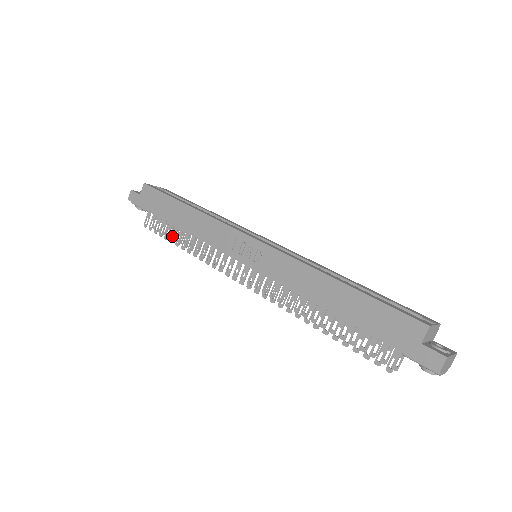
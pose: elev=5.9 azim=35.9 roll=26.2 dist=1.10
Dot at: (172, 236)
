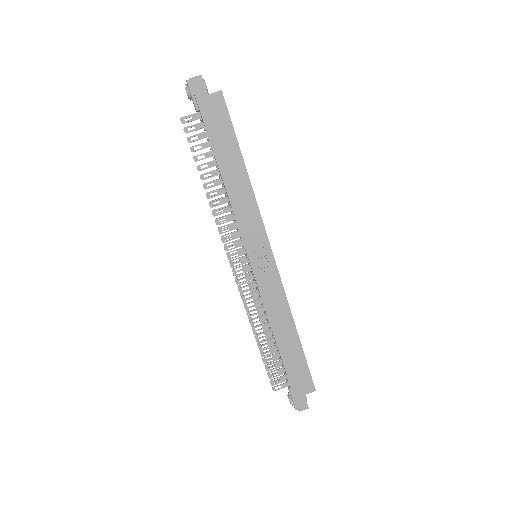
Dot at: occluded
